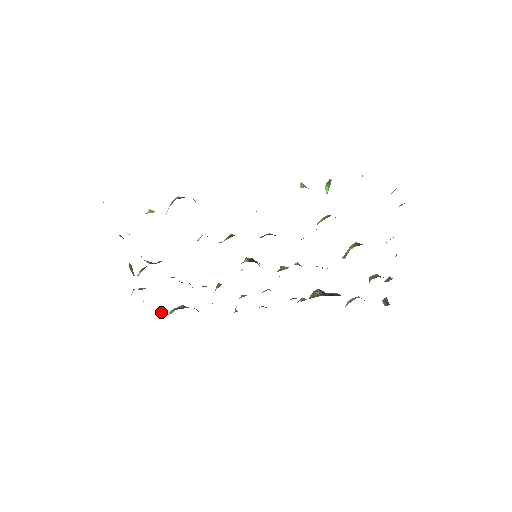
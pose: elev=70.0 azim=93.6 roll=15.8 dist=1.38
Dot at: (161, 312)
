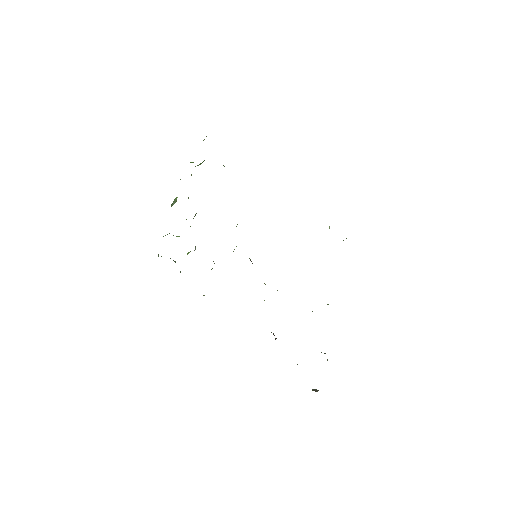
Dot at: occluded
